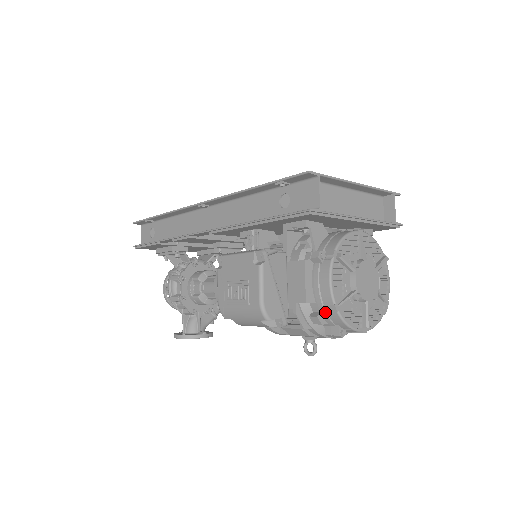
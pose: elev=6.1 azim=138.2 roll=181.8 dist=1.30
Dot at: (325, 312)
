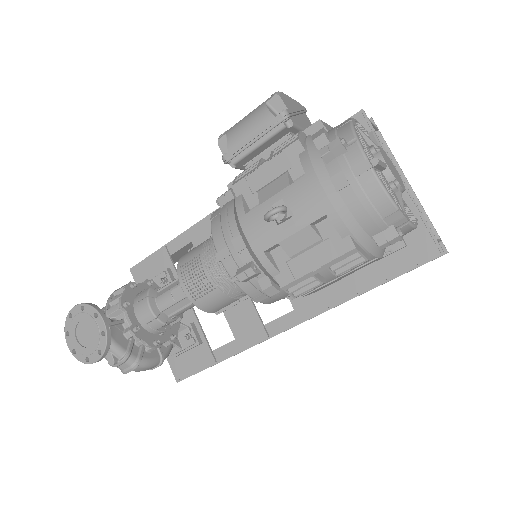
Dot at: (335, 130)
